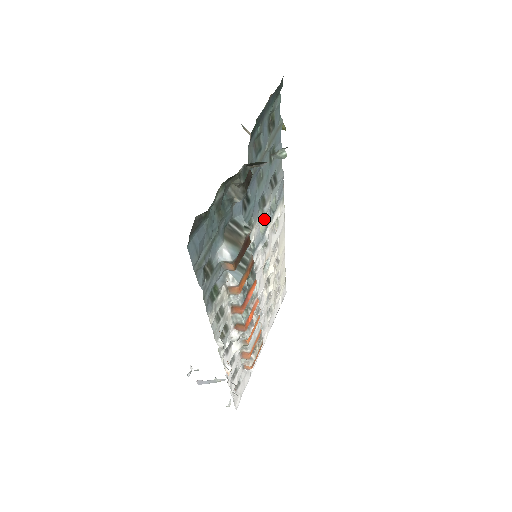
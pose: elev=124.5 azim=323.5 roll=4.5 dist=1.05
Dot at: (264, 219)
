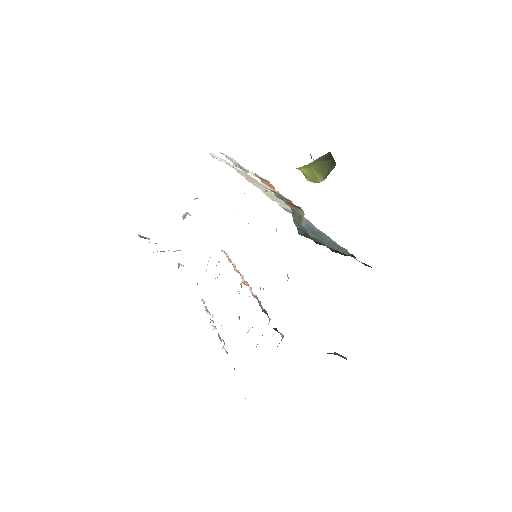
Dot at: occluded
